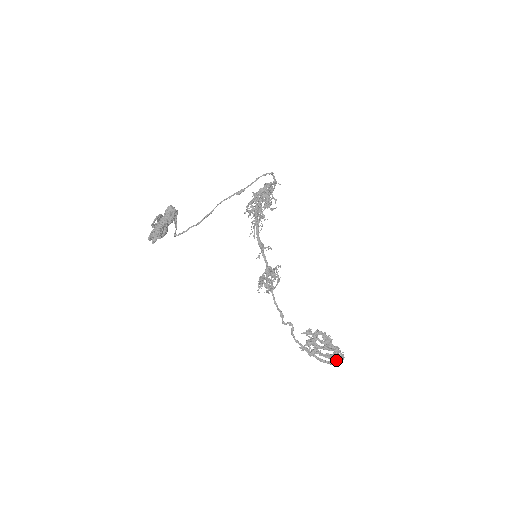
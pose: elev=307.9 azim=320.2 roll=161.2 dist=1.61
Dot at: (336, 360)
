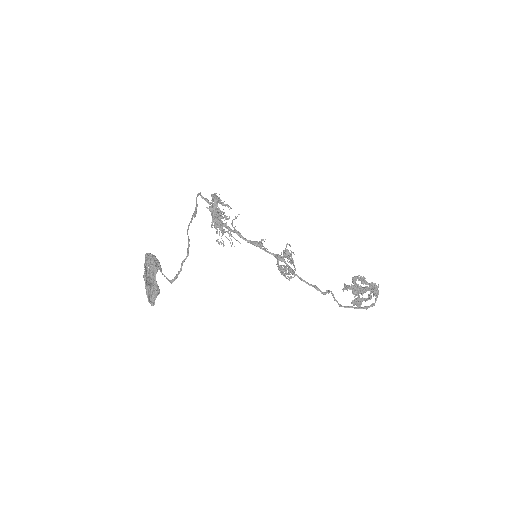
Dot at: (375, 298)
